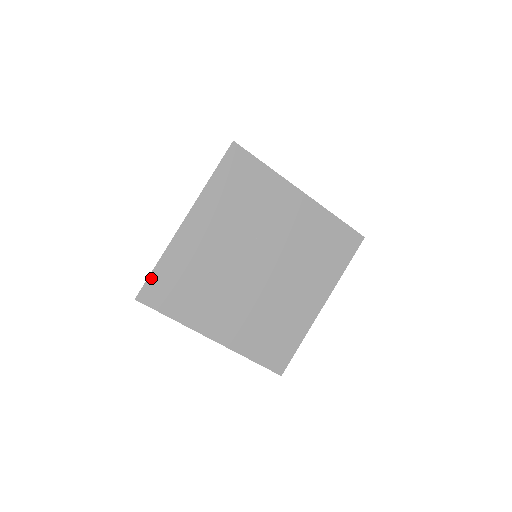
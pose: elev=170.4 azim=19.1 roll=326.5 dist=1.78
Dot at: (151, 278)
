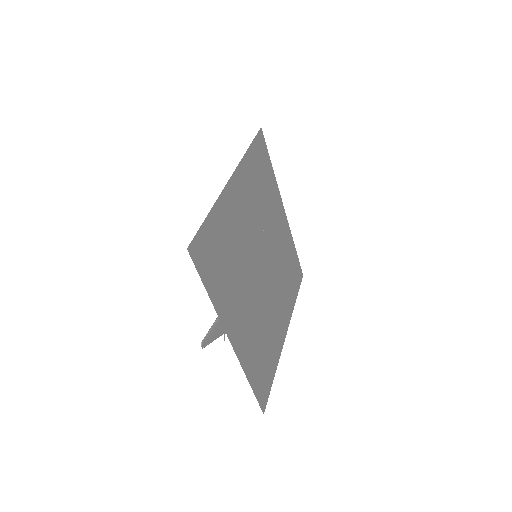
Dot at: (202, 228)
